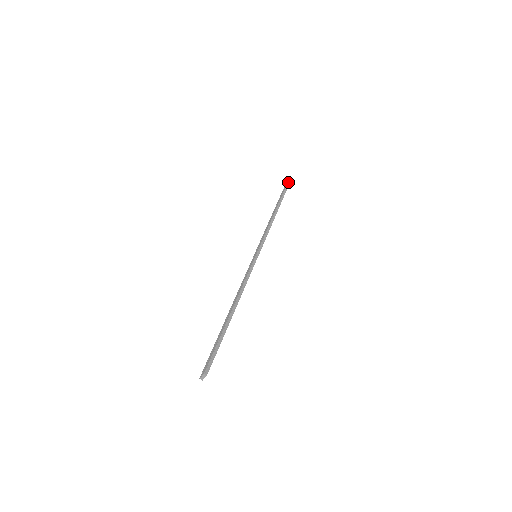
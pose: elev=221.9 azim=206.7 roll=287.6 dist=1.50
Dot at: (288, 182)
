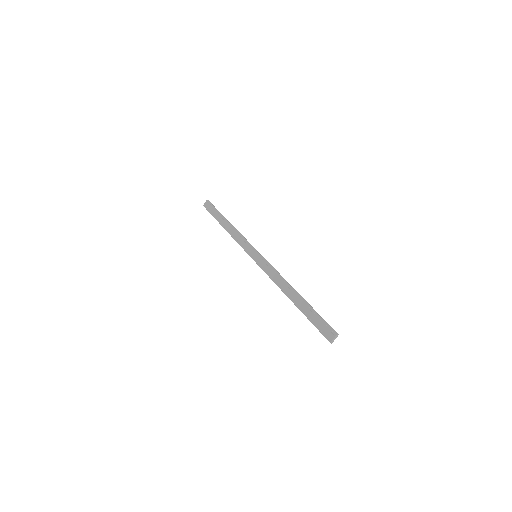
Dot at: (209, 202)
